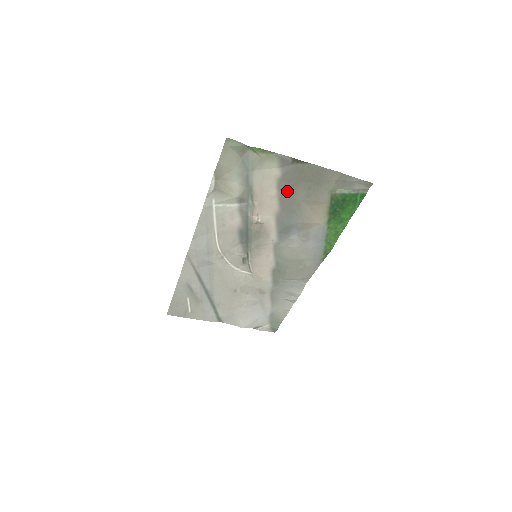
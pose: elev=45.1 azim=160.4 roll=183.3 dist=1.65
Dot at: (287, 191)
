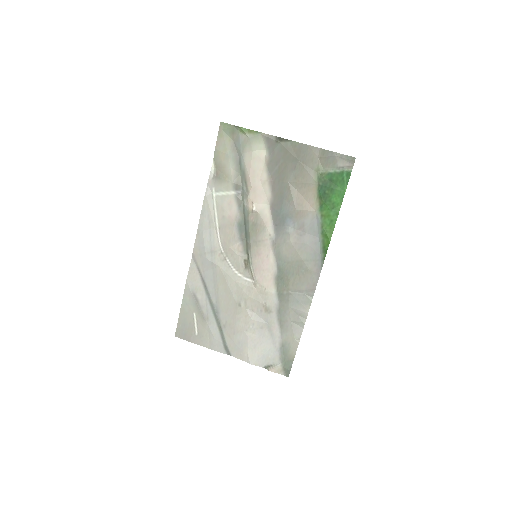
Dot at: (276, 174)
